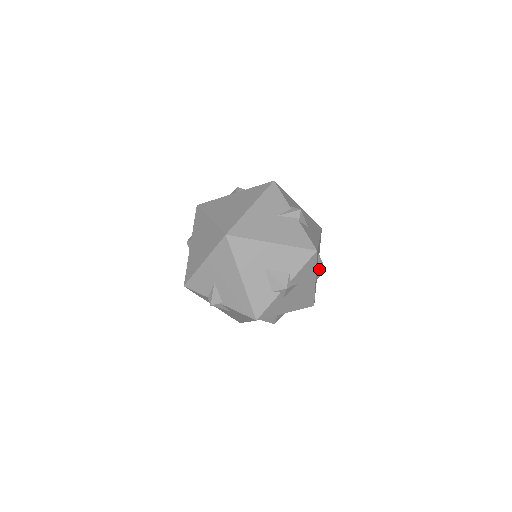
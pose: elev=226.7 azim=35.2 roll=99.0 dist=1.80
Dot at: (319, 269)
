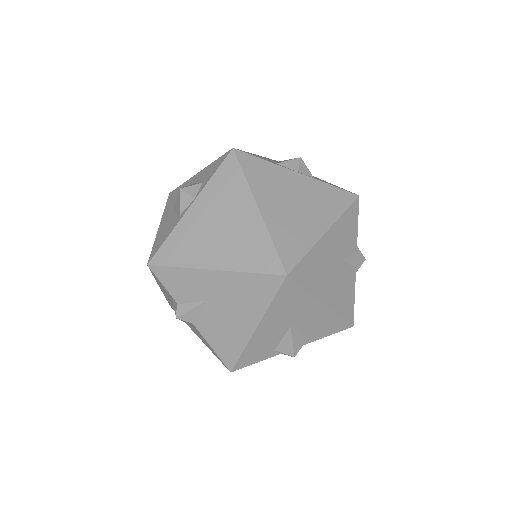
Dot at: occluded
